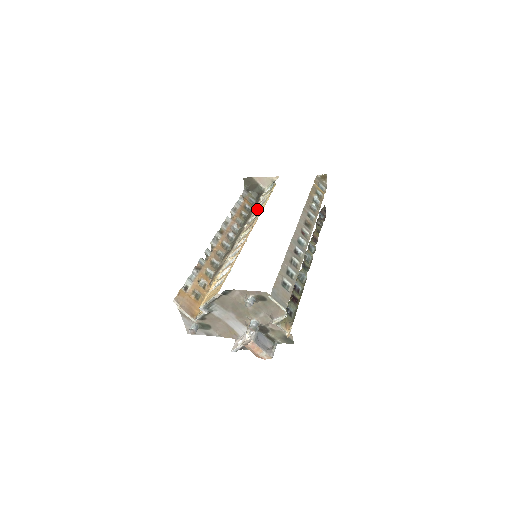
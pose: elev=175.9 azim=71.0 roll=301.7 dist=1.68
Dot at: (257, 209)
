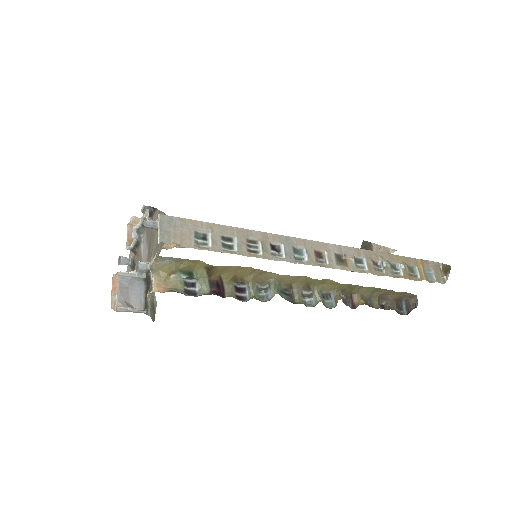
Dot at: occluded
